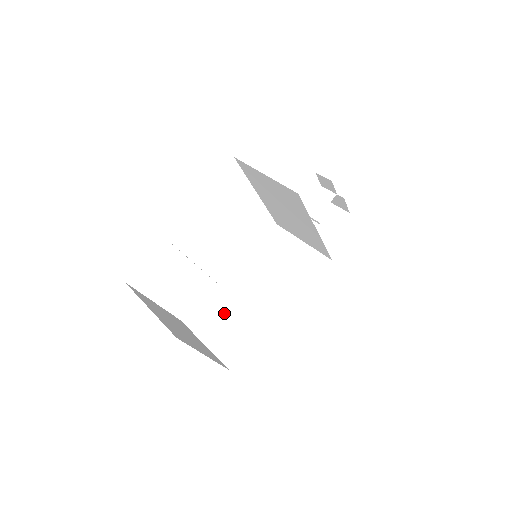
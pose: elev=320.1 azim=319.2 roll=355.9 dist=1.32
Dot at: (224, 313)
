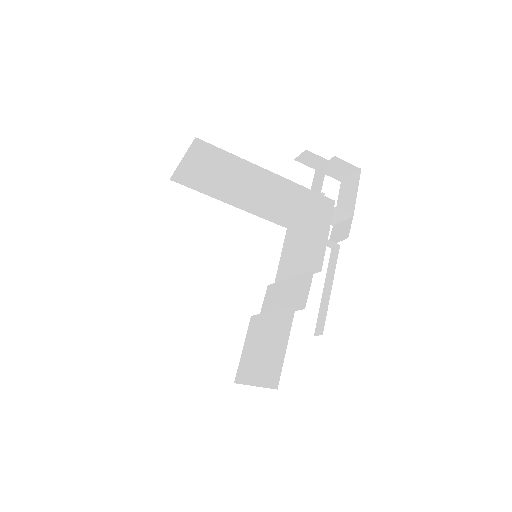
Dot at: (261, 339)
